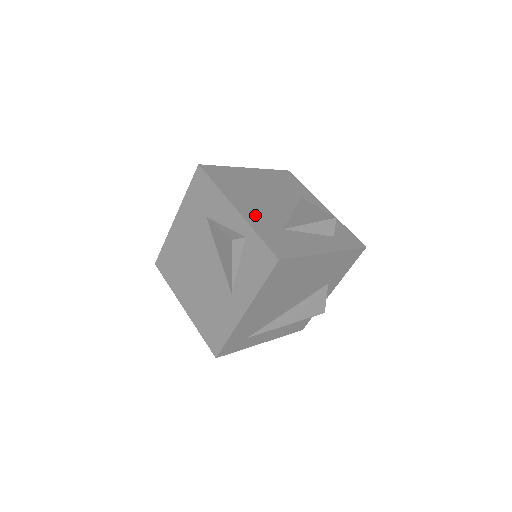
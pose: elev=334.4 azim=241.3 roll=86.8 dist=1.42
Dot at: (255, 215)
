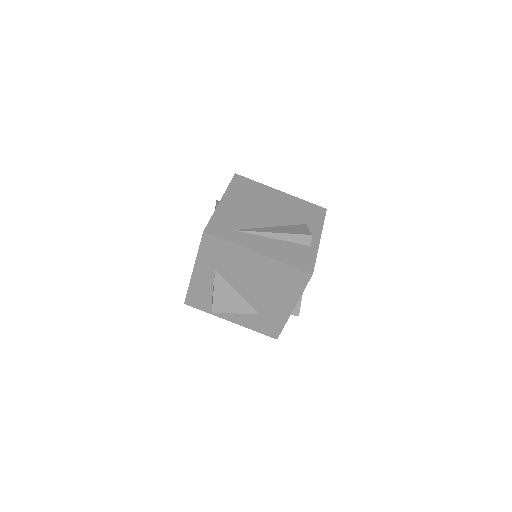
Dot at: occluded
